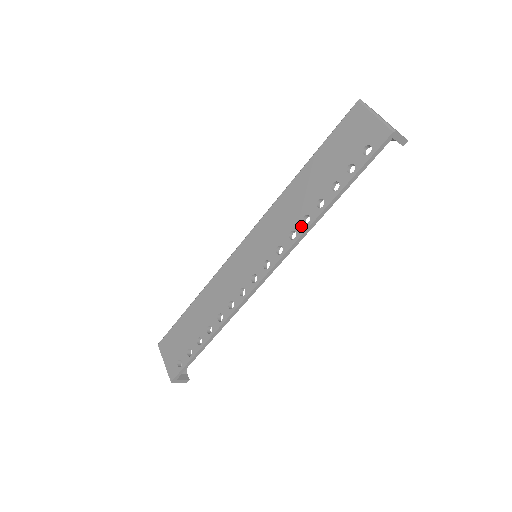
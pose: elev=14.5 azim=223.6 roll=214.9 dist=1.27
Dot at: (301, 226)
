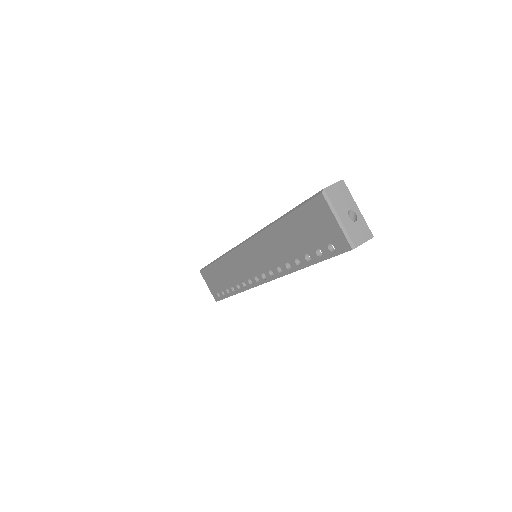
Dot at: (285, 268)
